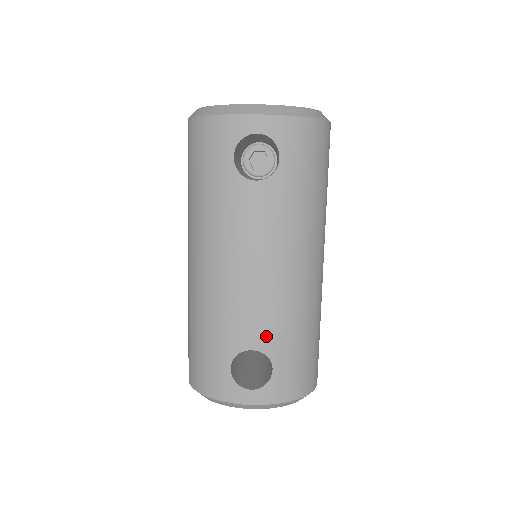
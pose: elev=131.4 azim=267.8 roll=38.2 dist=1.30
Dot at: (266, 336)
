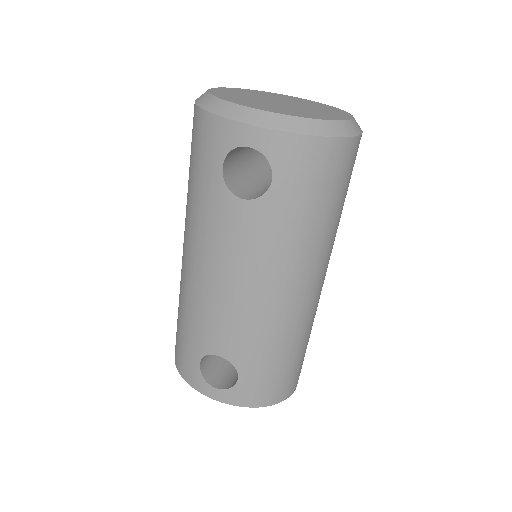
Dot at: (235, 349)
